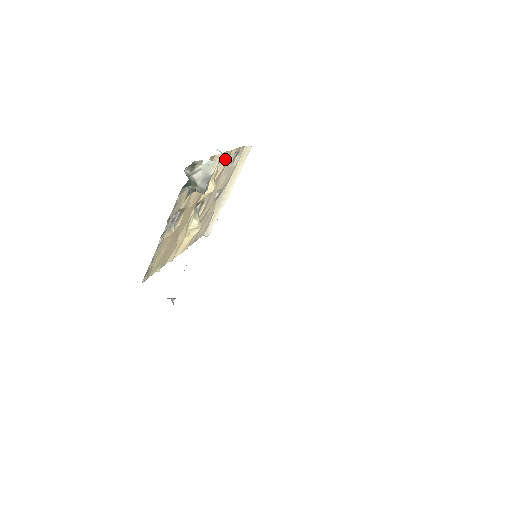
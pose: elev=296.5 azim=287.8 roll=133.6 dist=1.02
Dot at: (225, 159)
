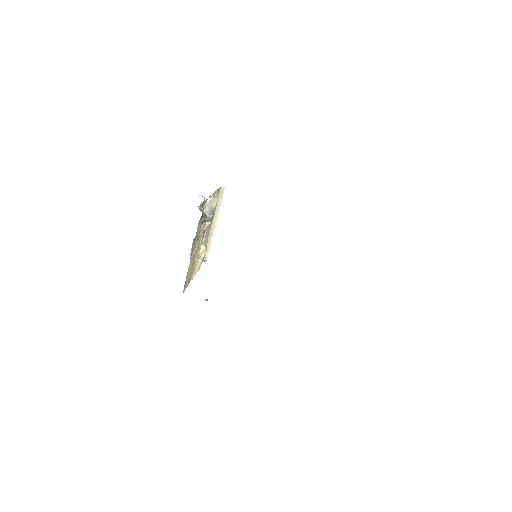
Dot at: occluded
